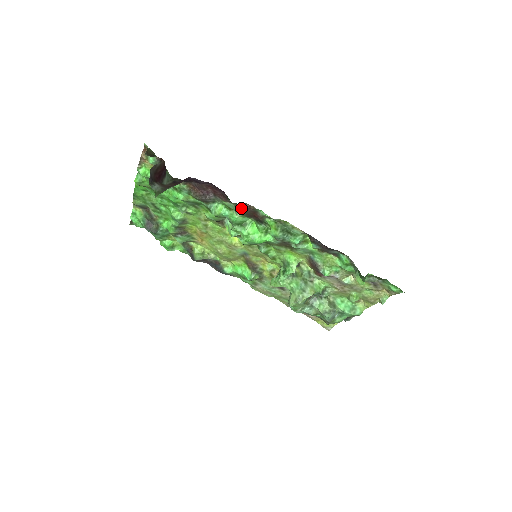
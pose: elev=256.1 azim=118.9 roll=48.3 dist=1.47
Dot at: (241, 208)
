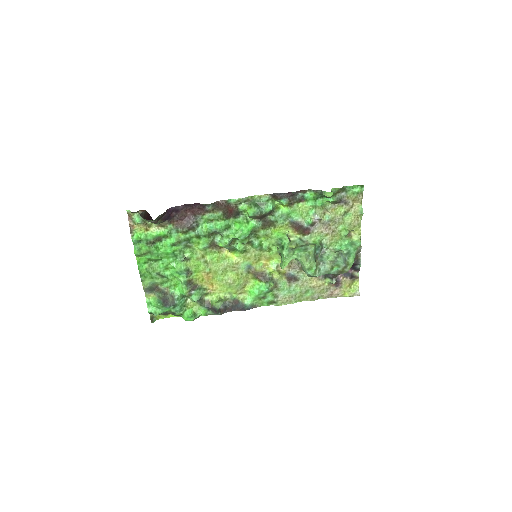
Dot at: (217, 209)
